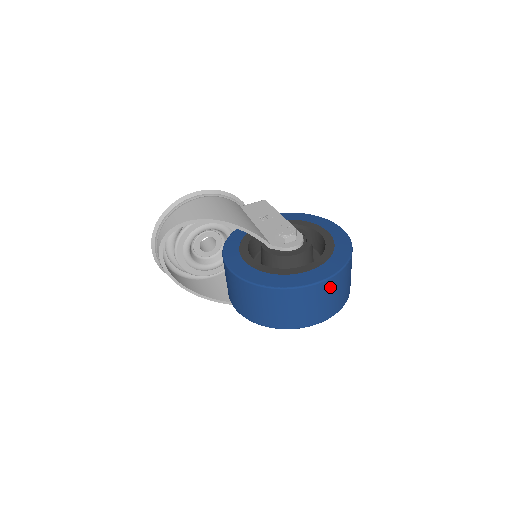
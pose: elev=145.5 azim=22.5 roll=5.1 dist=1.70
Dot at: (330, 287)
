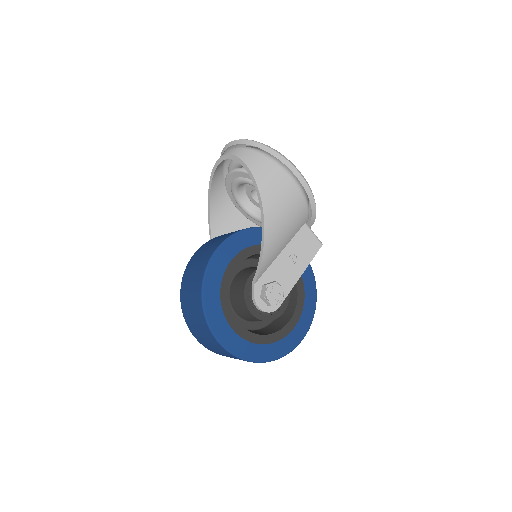
Dot at: (227, 353)
